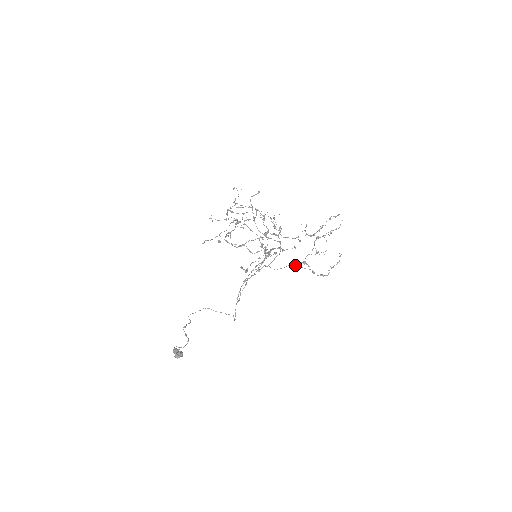
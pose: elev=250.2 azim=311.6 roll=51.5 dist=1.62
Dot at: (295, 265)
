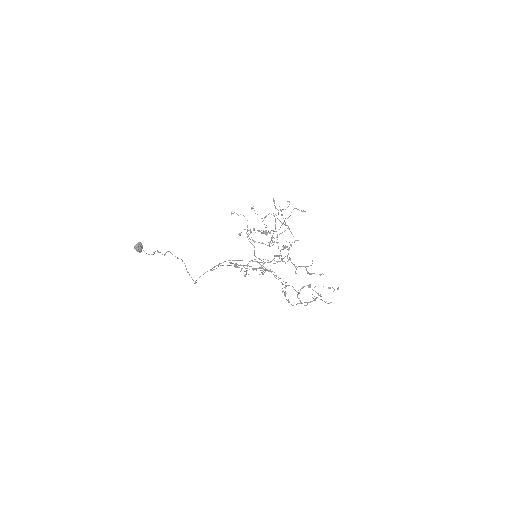
Dot at: occluded
